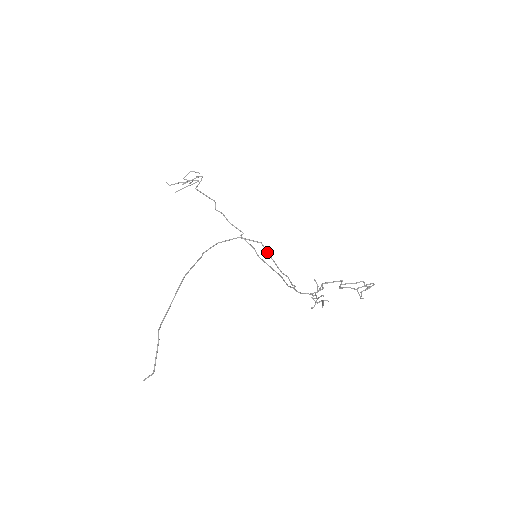
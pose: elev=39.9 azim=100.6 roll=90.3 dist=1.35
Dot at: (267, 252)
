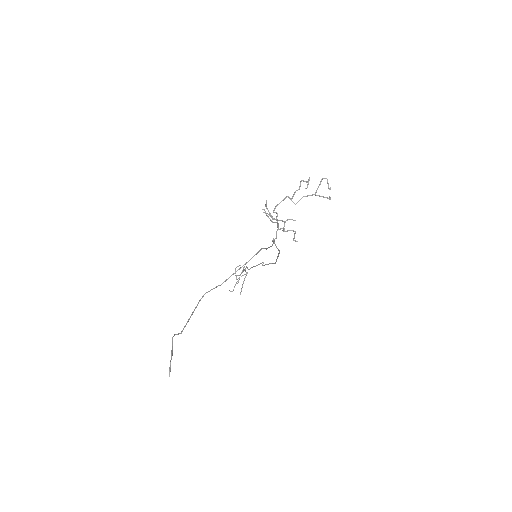
Dot at: (266, 249)
